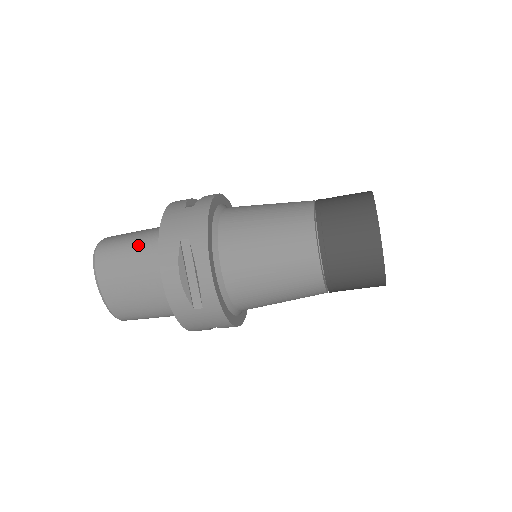
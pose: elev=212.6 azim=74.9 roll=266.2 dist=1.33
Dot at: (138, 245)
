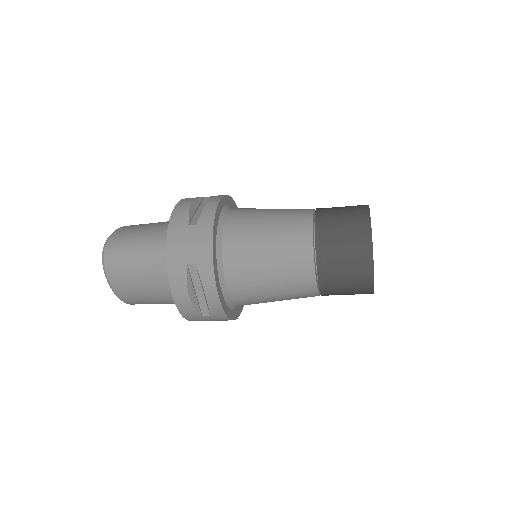
Dot at: (145, 255)
